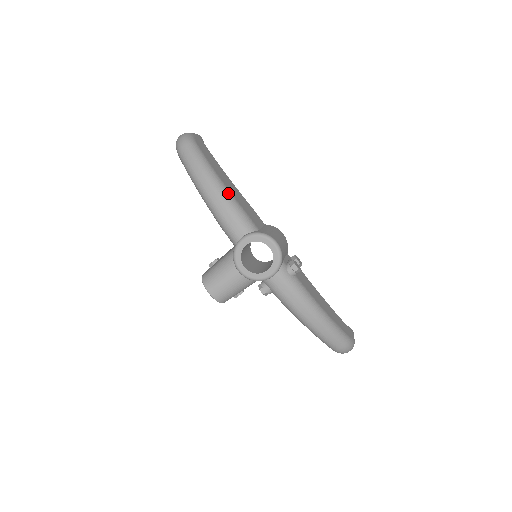
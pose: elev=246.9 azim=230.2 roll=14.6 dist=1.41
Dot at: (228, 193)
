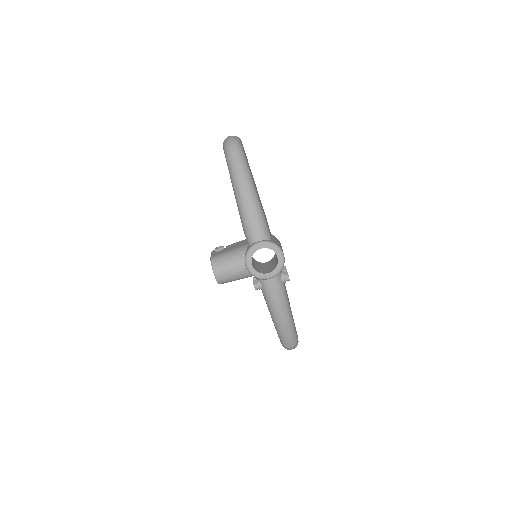
Dot at: (259, 202)
